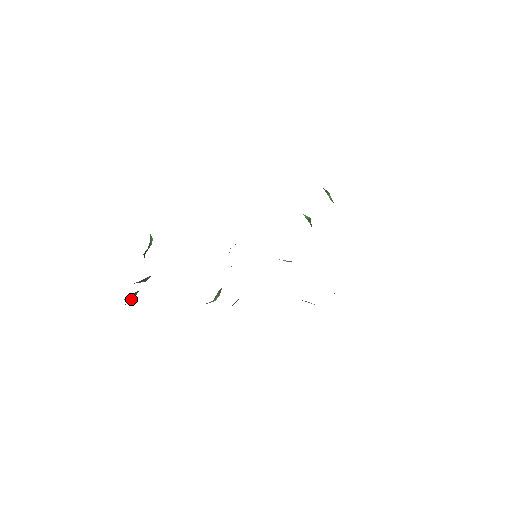
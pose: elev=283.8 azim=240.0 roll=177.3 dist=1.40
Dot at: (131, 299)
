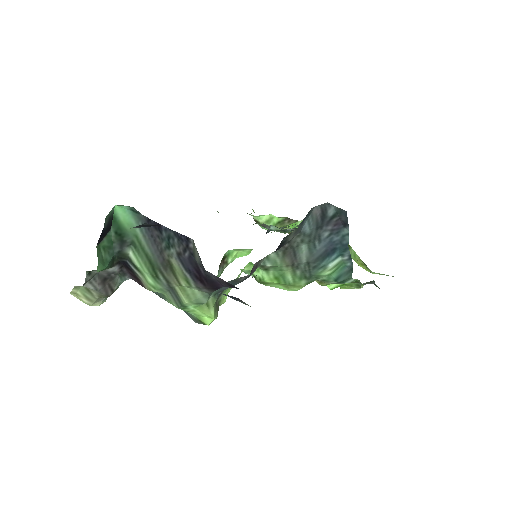
Dot at: (100, 269)
